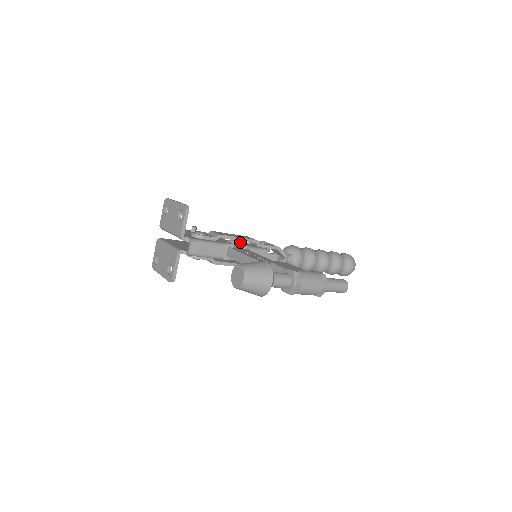
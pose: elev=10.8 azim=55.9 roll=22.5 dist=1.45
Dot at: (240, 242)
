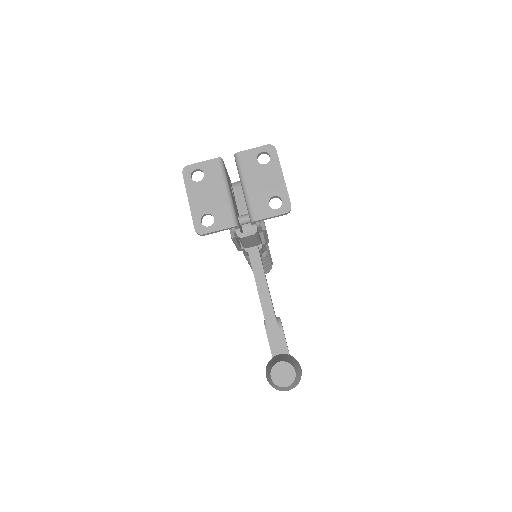
Dot at: occluded
